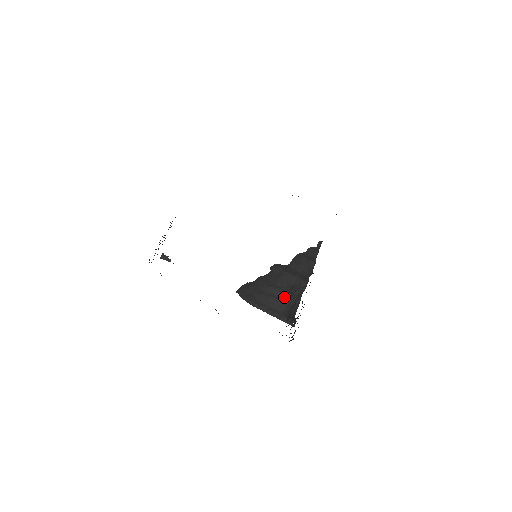
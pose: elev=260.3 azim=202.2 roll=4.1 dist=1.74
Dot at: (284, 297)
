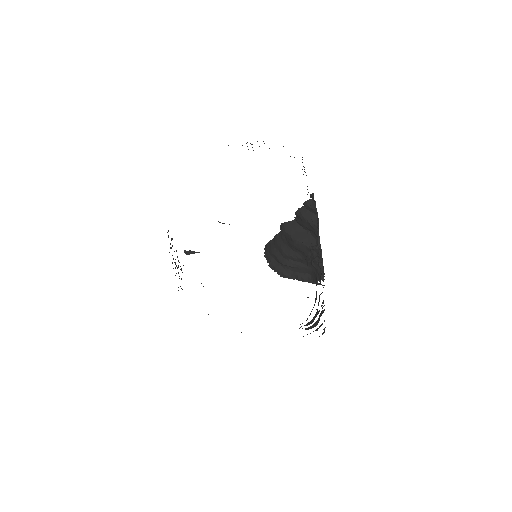
Dot at: (305, 262)
